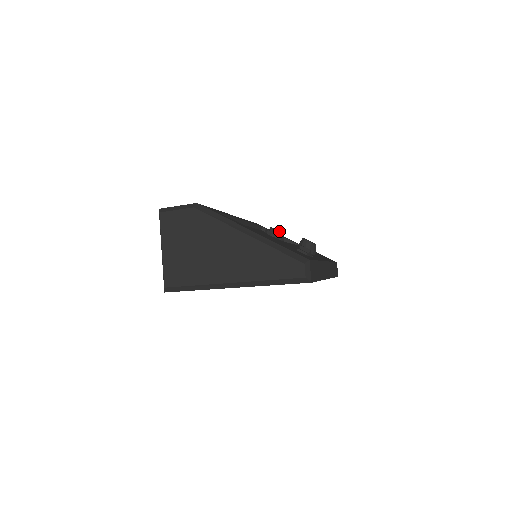
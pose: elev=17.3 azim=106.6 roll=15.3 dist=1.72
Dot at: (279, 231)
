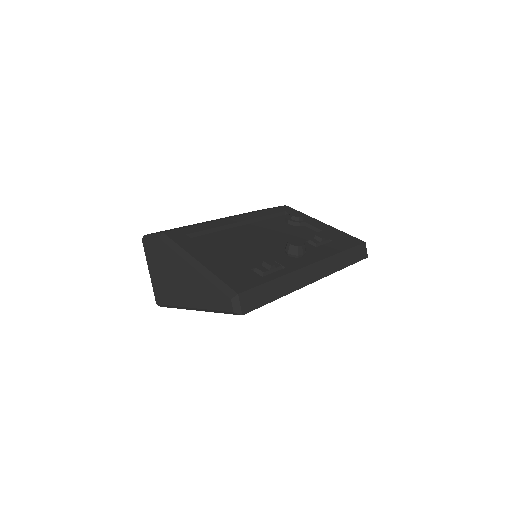
Dot at: (297, 217)
